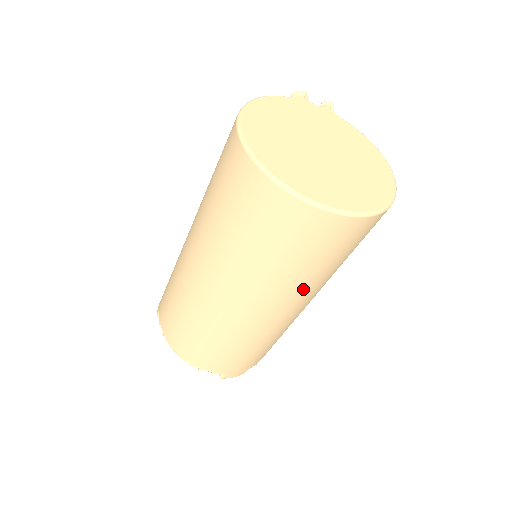
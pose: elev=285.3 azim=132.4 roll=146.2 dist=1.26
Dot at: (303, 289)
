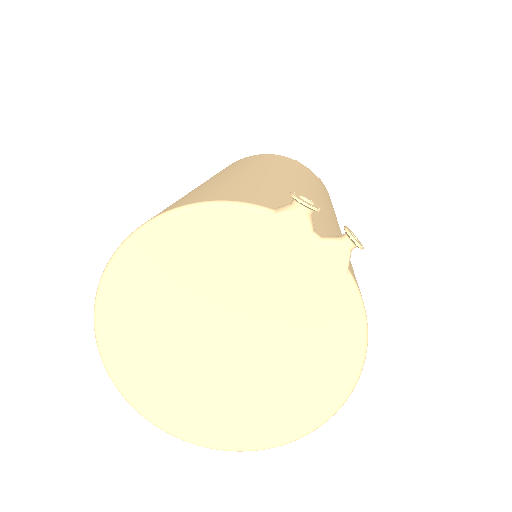
Dot at: occluded
